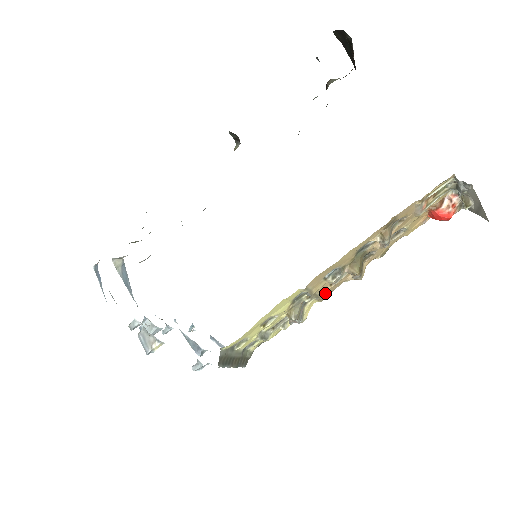
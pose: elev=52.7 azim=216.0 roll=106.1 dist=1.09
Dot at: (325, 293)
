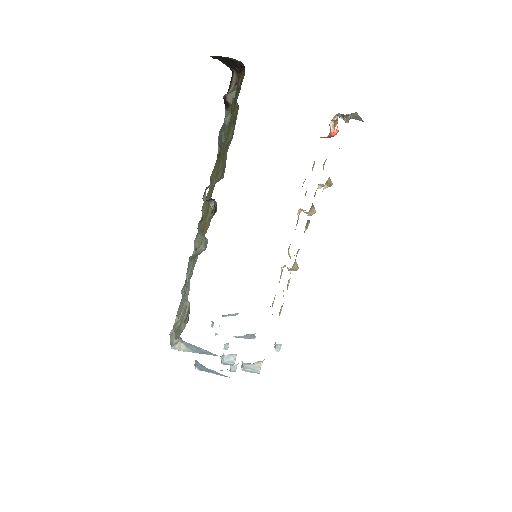
Dot at: occluded
